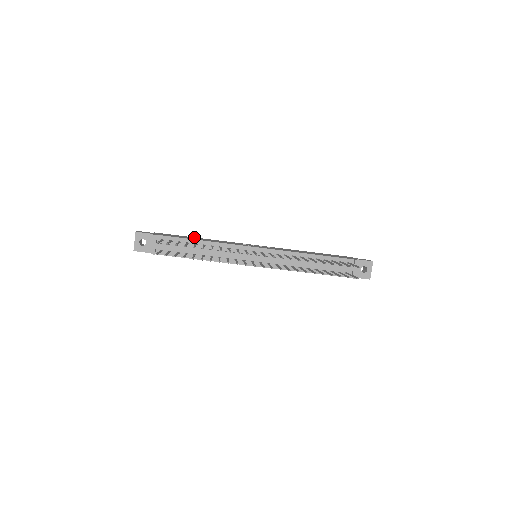
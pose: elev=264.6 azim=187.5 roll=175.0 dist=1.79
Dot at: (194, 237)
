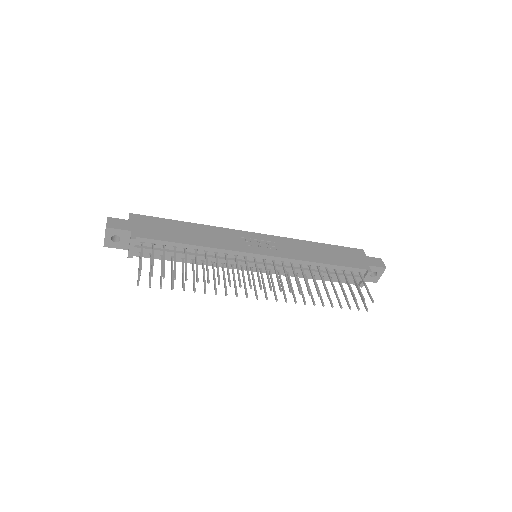
Dot at: (181, 221)
